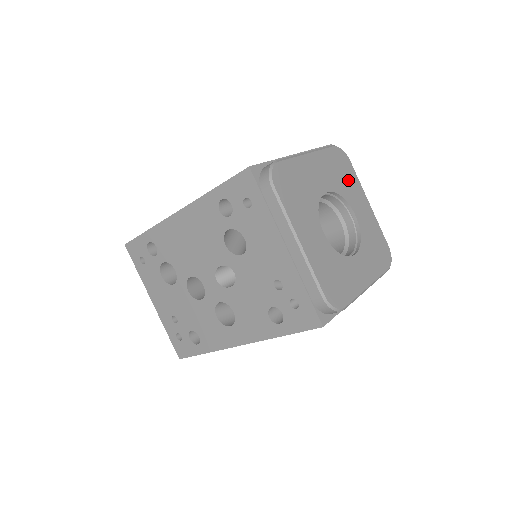
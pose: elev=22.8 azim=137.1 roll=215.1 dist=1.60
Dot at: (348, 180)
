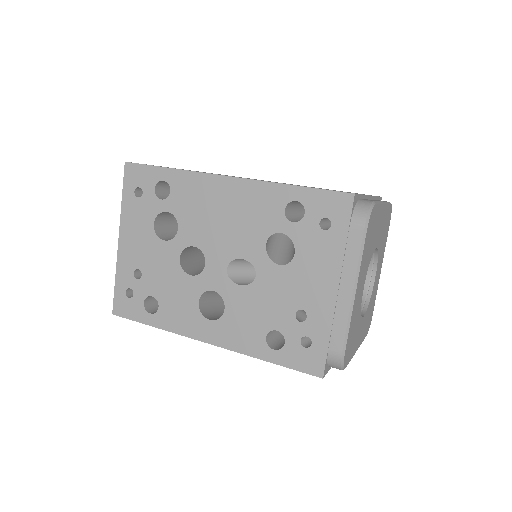
Dot at: (384, 241)
